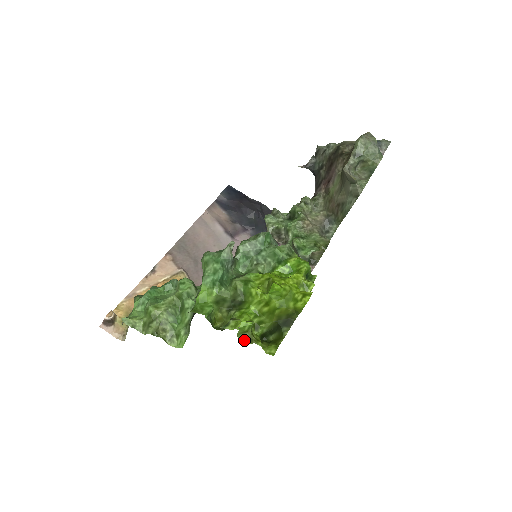
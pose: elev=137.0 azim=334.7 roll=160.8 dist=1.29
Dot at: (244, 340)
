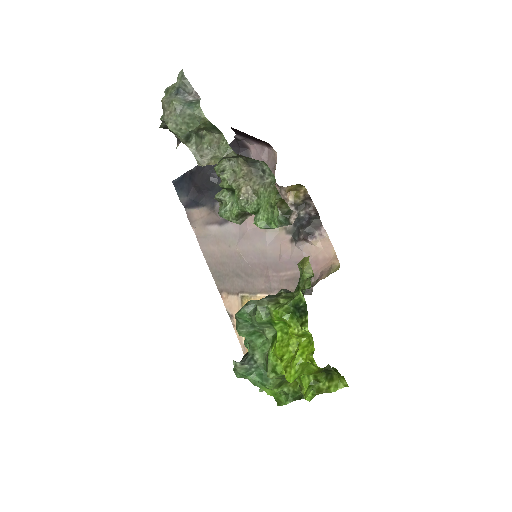
Dot at: (322, 393)
